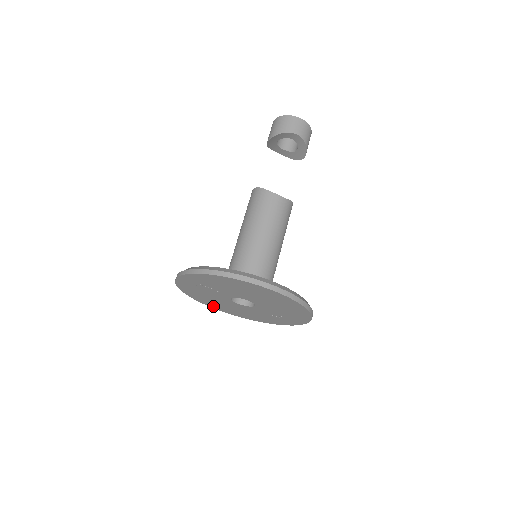
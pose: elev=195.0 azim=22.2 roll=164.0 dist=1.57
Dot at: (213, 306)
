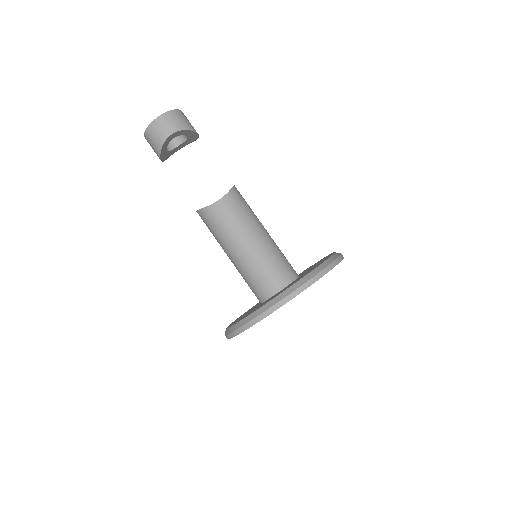
Dot at: occluded
